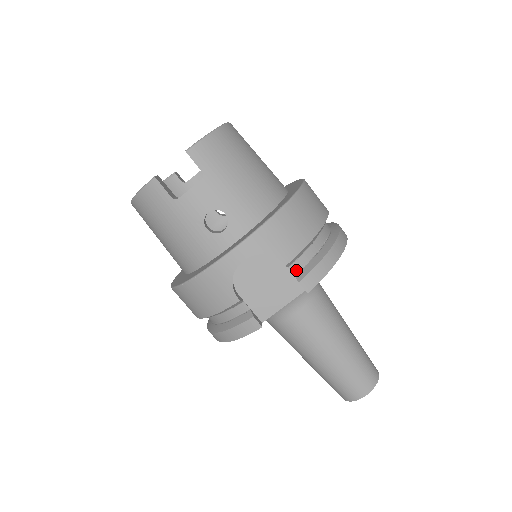
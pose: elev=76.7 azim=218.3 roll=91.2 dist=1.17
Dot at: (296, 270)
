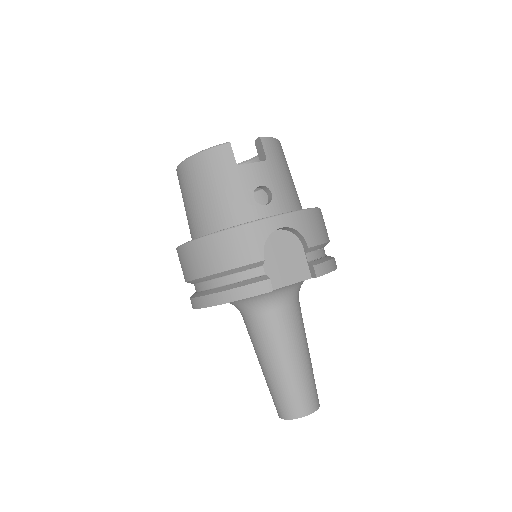
Dot at: (310, 259)
